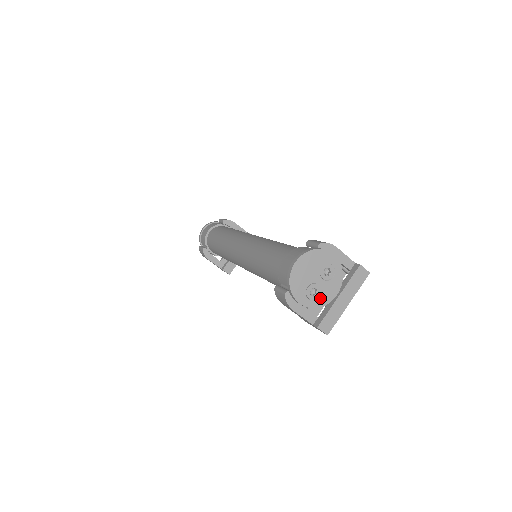
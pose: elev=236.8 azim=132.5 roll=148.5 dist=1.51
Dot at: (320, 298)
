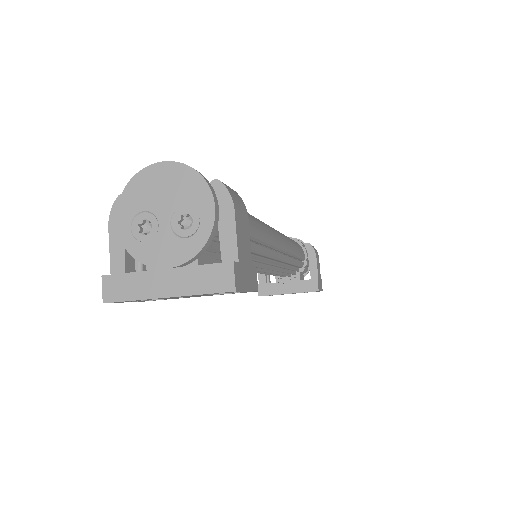
Dot at: (145, 245)
